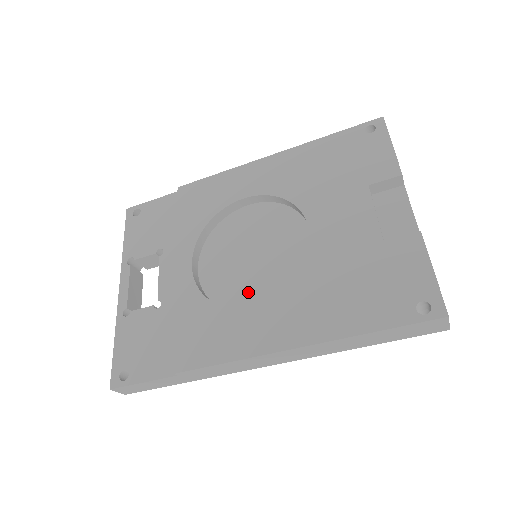
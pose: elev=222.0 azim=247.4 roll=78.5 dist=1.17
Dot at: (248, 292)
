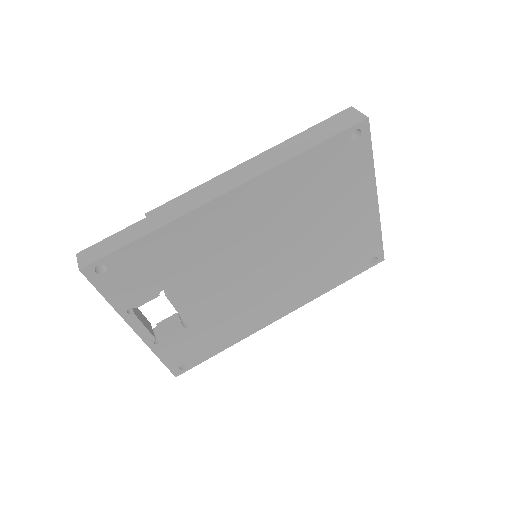
Dot at: occluded
